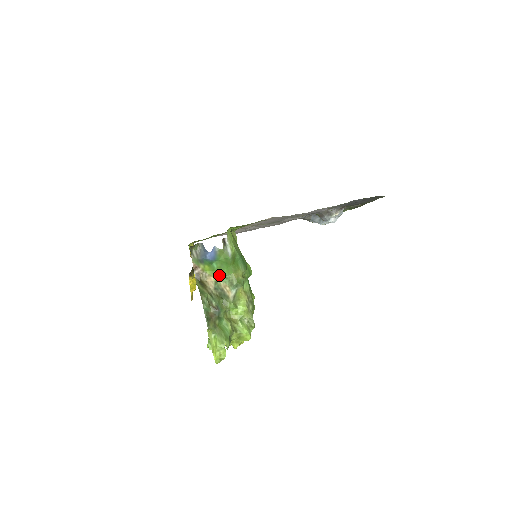
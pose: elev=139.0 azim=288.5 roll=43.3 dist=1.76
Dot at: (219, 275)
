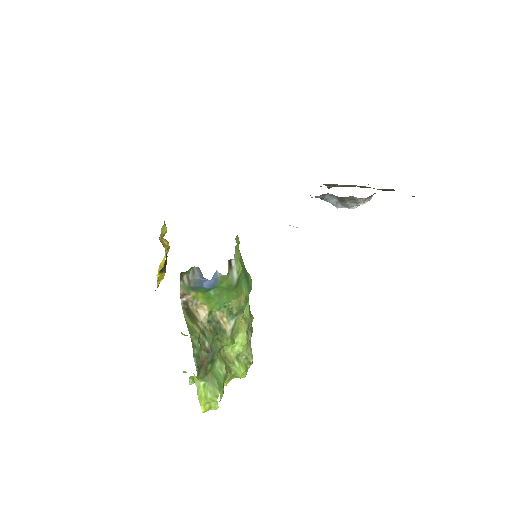
Dot at: (215, 303)
